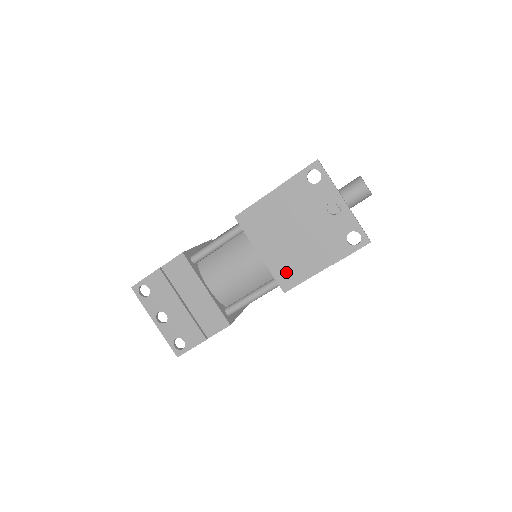
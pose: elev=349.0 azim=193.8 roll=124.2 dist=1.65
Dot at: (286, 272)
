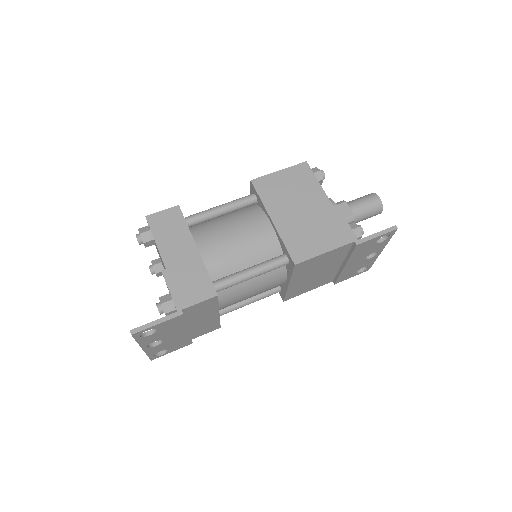
Dot at: (298, 291)
